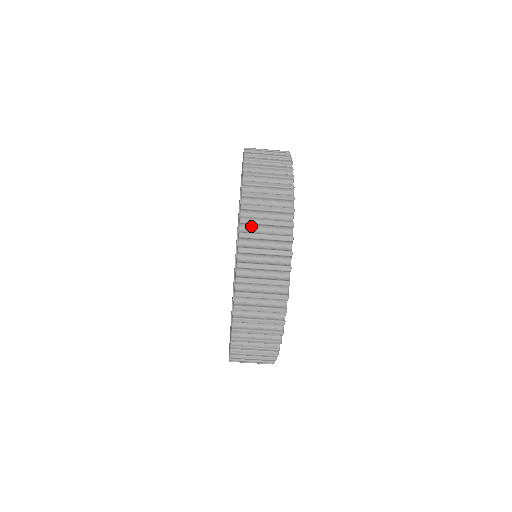
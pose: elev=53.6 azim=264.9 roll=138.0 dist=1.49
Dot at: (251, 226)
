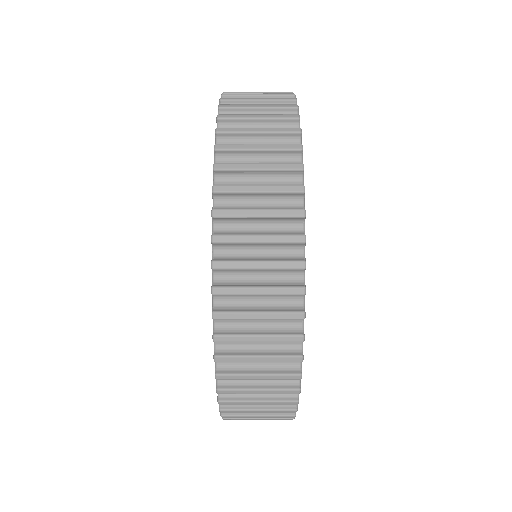
Dot at: (235, 389)
